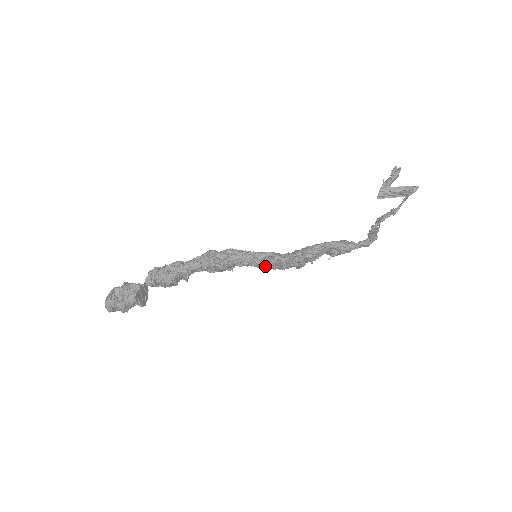
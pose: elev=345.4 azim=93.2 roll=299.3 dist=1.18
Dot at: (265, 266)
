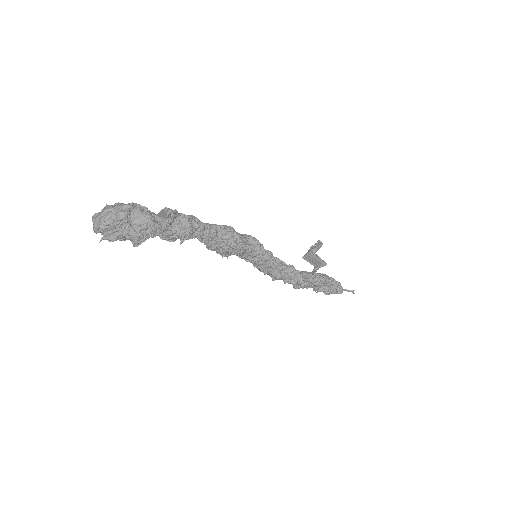
Dot at: (272, 271)
